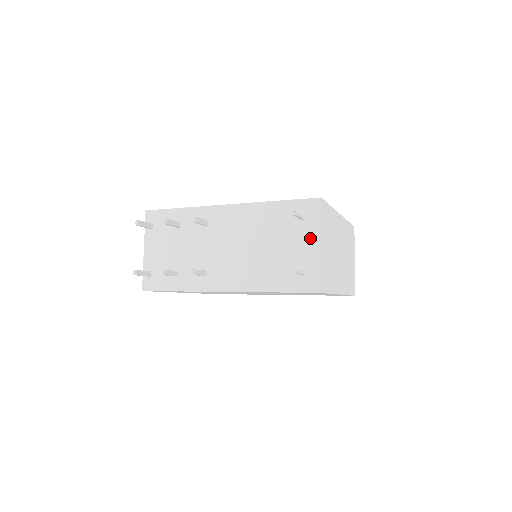
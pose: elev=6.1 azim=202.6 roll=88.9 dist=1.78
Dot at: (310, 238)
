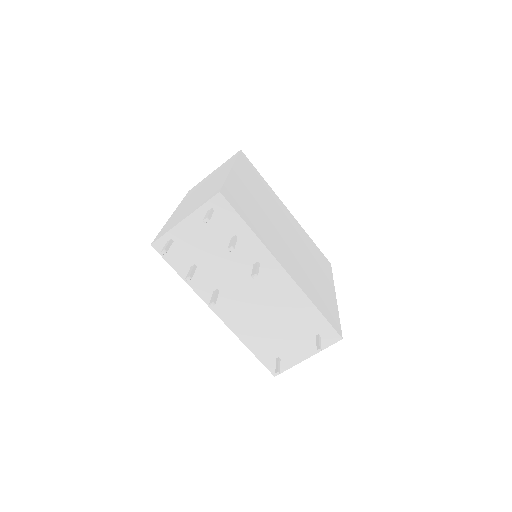
Dot at: (307, 349)
